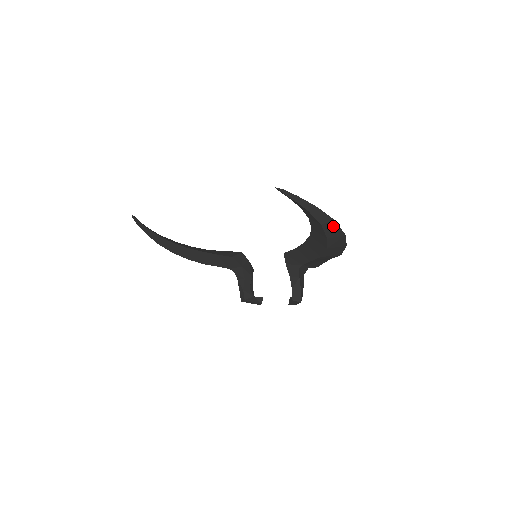
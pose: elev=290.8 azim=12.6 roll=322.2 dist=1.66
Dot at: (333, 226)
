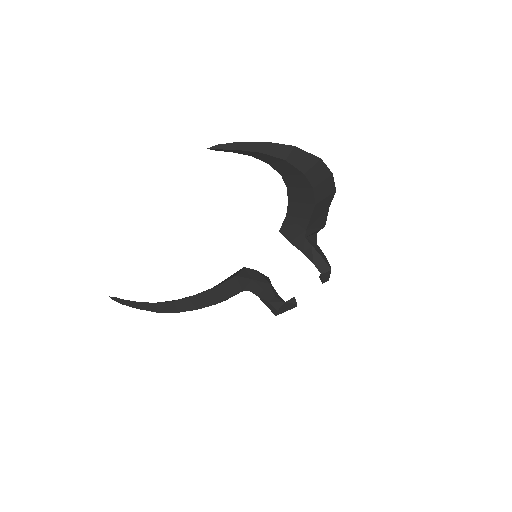
Dot at: (300, 155)
